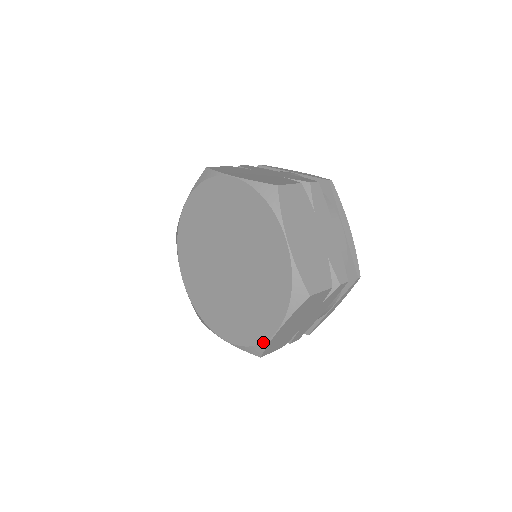
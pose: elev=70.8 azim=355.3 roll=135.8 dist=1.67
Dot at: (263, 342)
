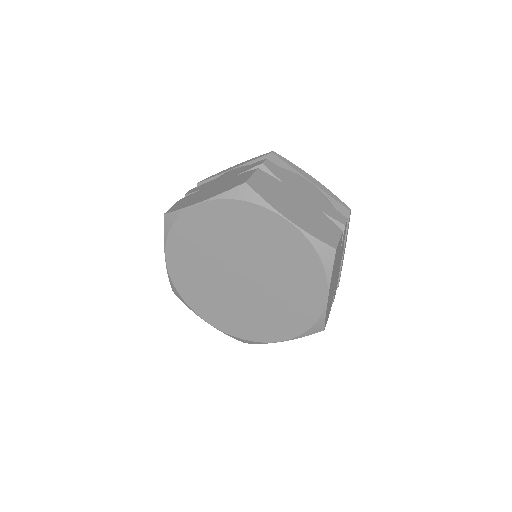
Dot at: (320, 316)
